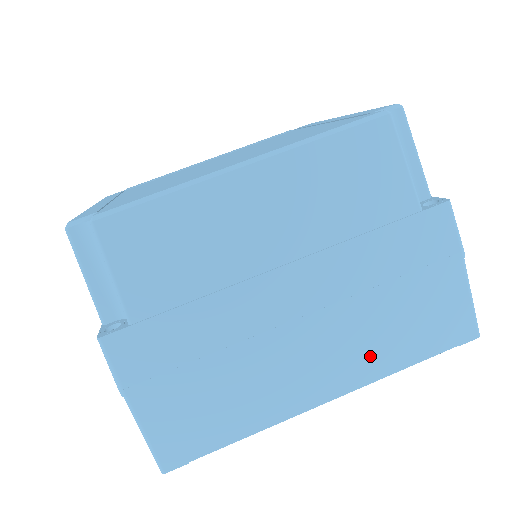
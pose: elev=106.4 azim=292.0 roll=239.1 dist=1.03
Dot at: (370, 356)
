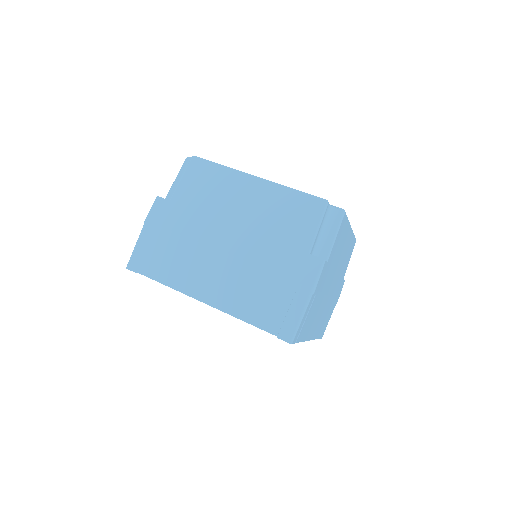
Dot at: (235, 299)
